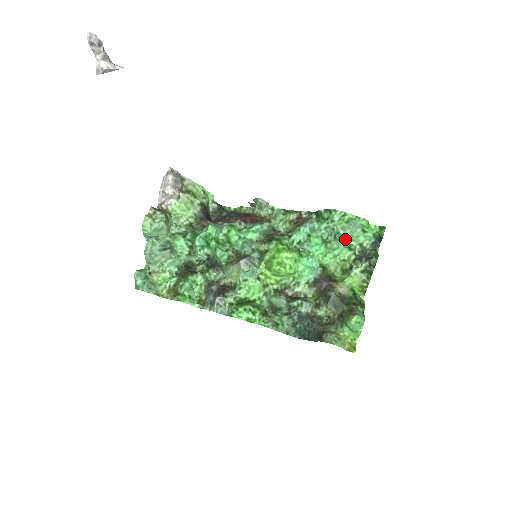
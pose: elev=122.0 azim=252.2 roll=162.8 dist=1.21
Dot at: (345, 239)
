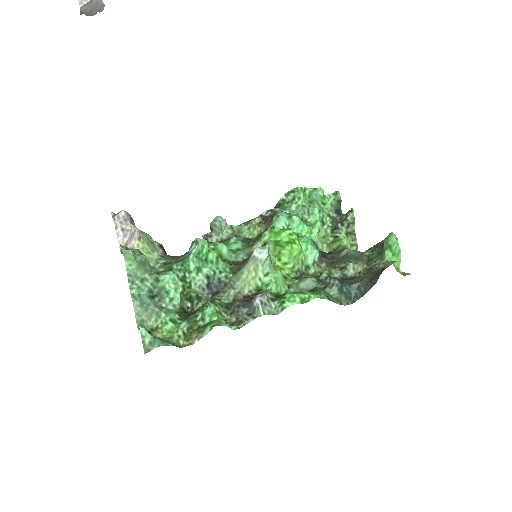
Dot at: (318, 209)
